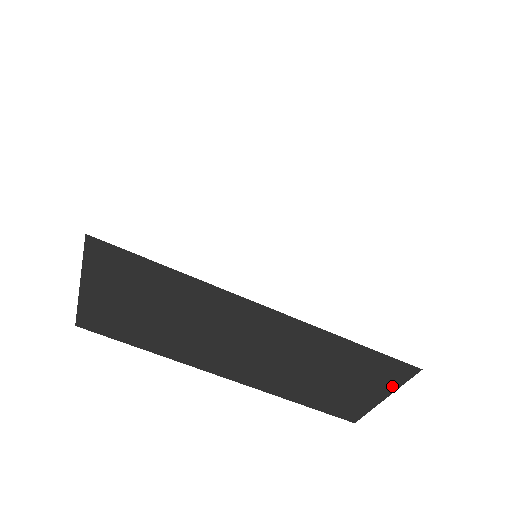
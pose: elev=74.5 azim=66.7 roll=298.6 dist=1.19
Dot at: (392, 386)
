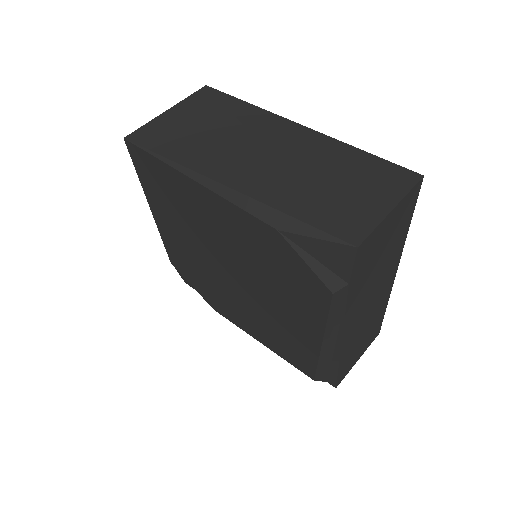
Dot at: (399, 194)
